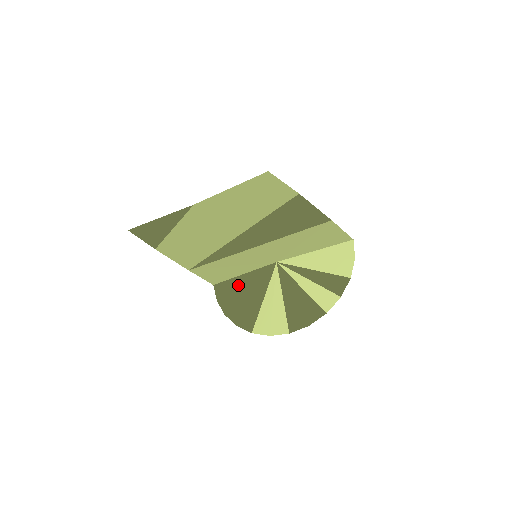
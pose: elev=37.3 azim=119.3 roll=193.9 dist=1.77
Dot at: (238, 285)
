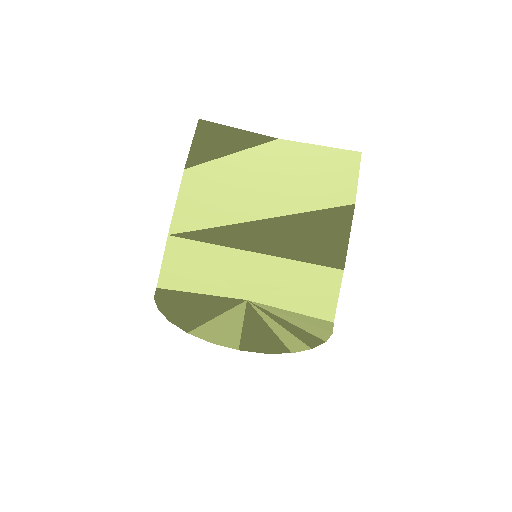
Dot at: (190, 297)
